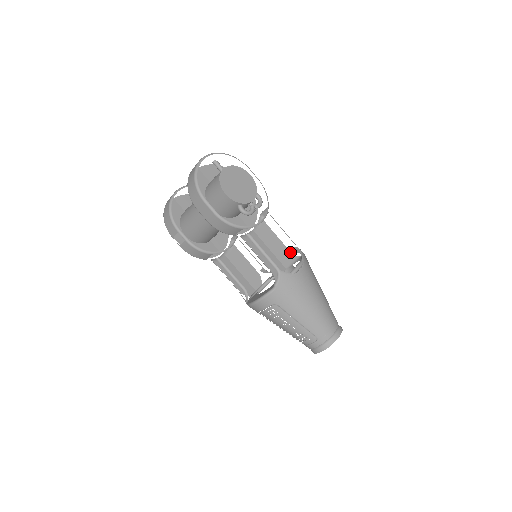
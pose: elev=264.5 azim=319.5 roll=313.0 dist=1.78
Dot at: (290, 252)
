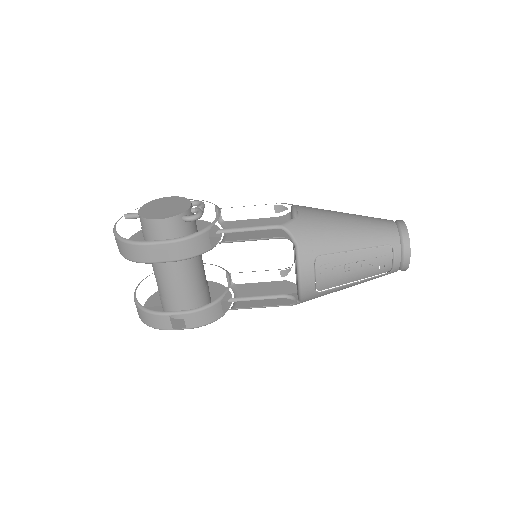
Dot at: (277, 217)
